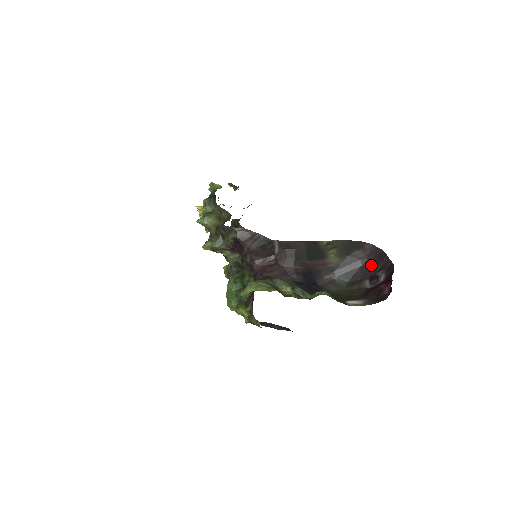
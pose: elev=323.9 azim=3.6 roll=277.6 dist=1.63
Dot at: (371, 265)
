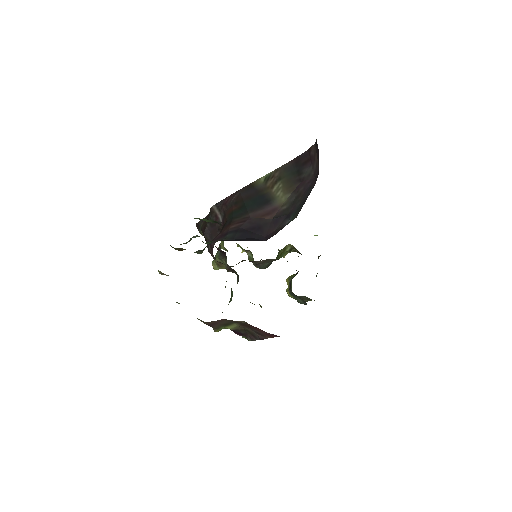
Dot at: occluded
